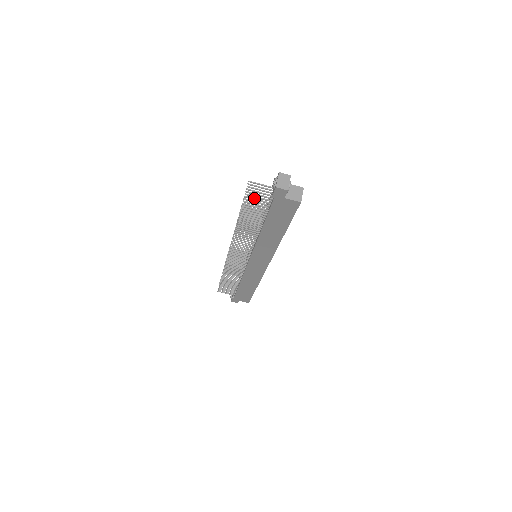
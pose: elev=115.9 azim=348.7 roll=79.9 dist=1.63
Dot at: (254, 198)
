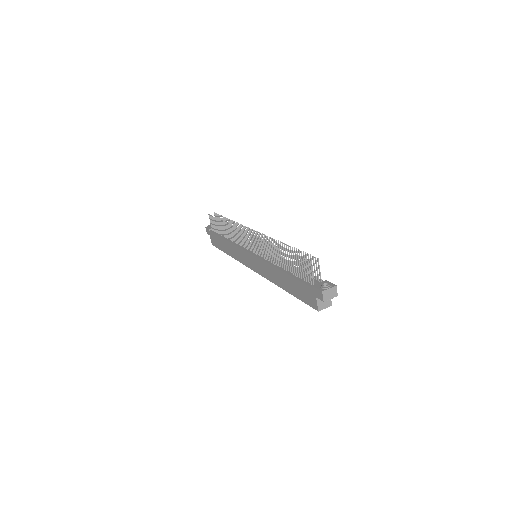
Dot at: occluded
